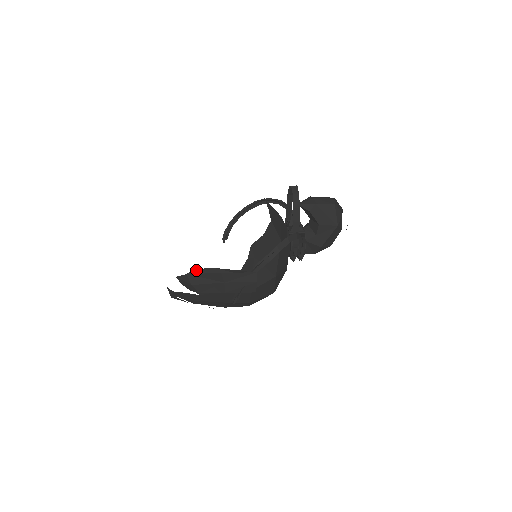
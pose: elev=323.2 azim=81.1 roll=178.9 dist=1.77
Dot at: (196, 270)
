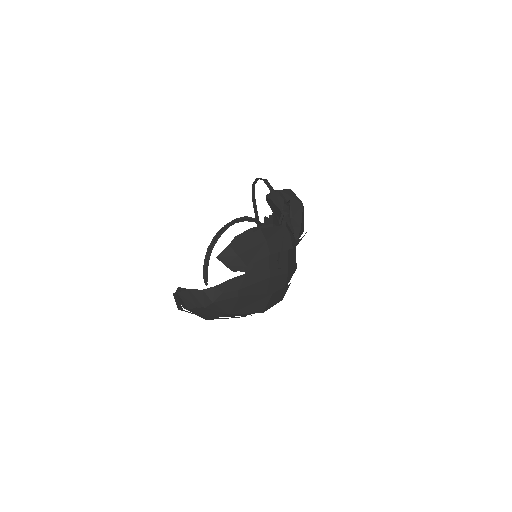
Dot at: (235, 238)
